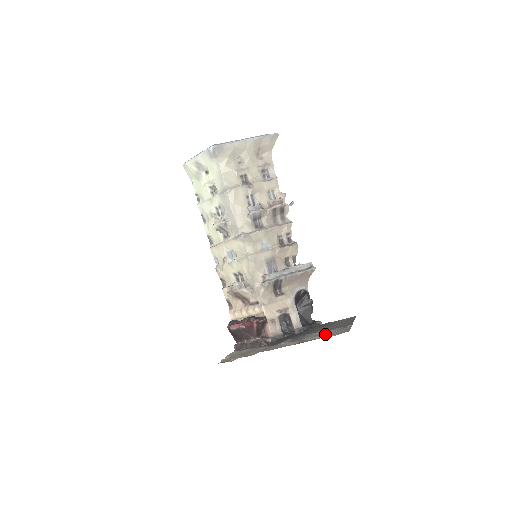
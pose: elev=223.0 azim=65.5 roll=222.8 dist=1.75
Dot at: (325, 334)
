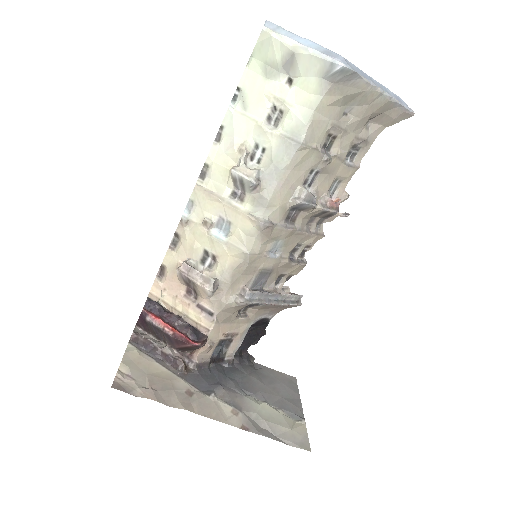
Dot at: (276, 426)
